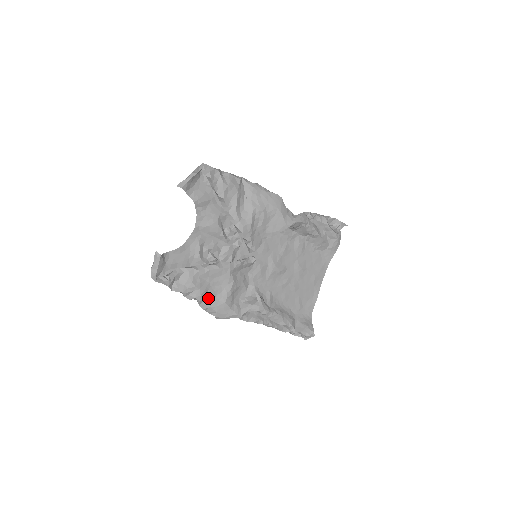
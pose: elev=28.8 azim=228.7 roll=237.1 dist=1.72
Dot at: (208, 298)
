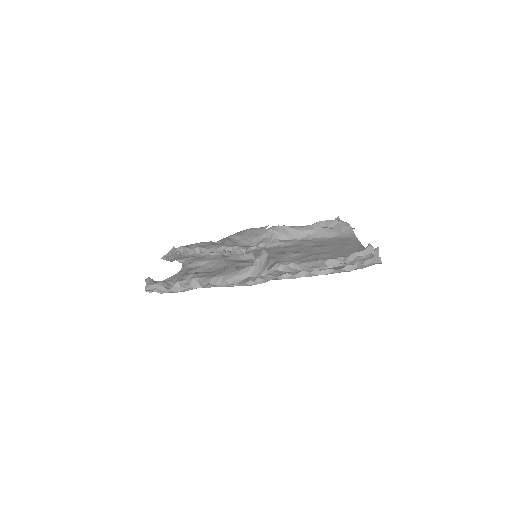
Dot at: (208, 276)
